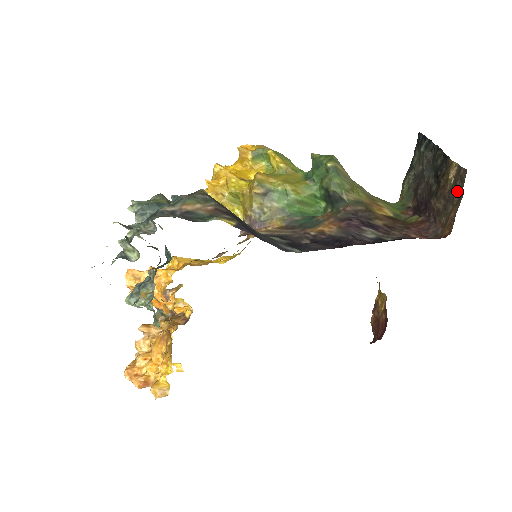
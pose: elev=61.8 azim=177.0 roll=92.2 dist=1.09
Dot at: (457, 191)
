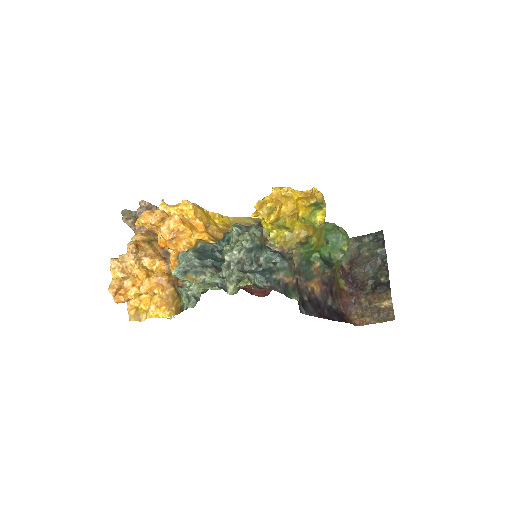
Dot at: (381, 315)
